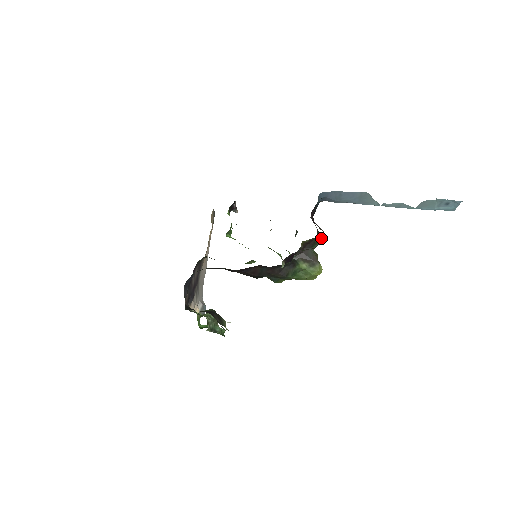
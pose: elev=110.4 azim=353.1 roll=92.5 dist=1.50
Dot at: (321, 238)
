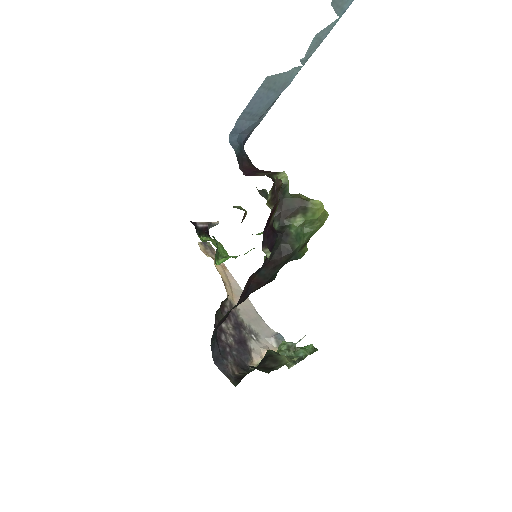
Dot at: (284, 174)
